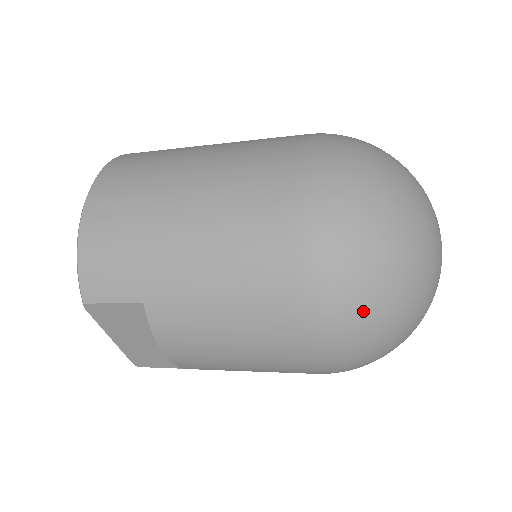
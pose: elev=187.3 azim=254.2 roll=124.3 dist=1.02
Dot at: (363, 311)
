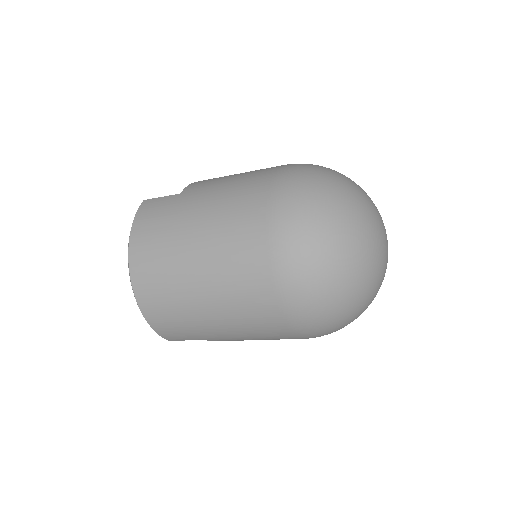
Dot at: (337, 329)
